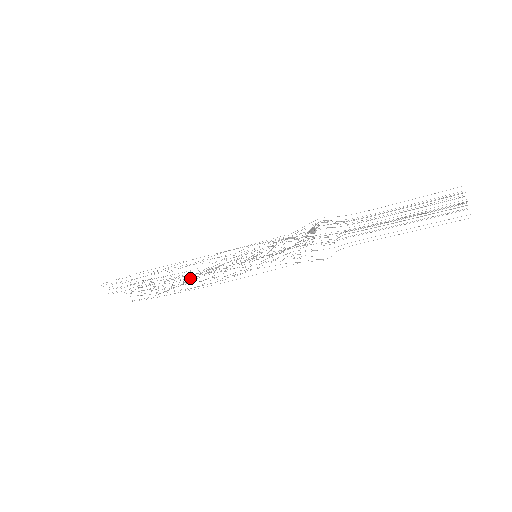
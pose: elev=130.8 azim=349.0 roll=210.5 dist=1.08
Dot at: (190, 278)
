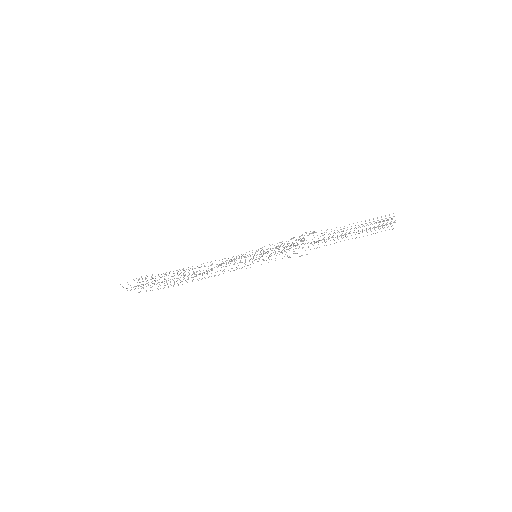
Dot at: occluded
